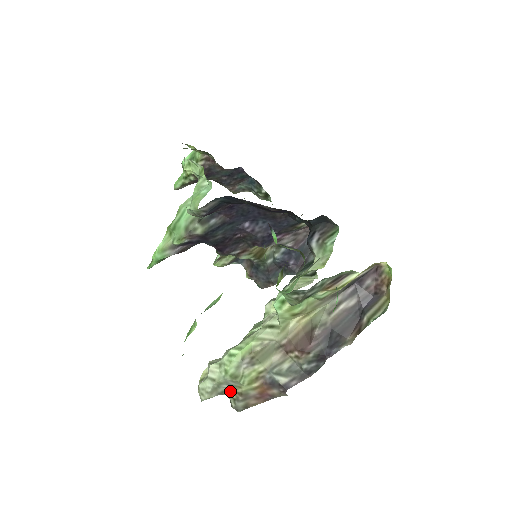
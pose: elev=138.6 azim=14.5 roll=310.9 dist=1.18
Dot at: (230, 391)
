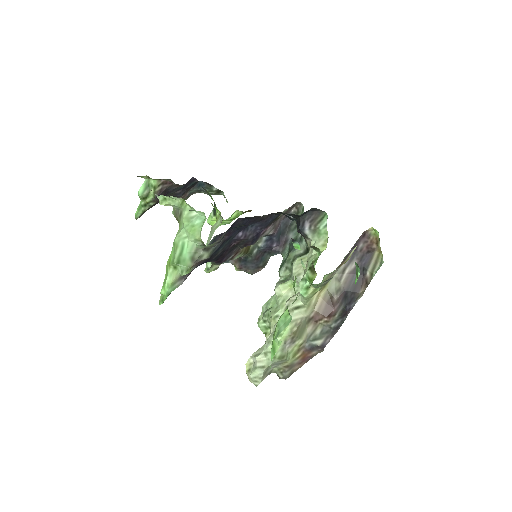
Dot at: (277, 368)
